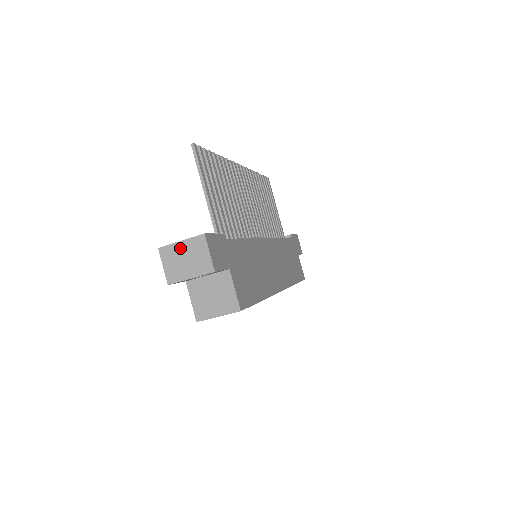
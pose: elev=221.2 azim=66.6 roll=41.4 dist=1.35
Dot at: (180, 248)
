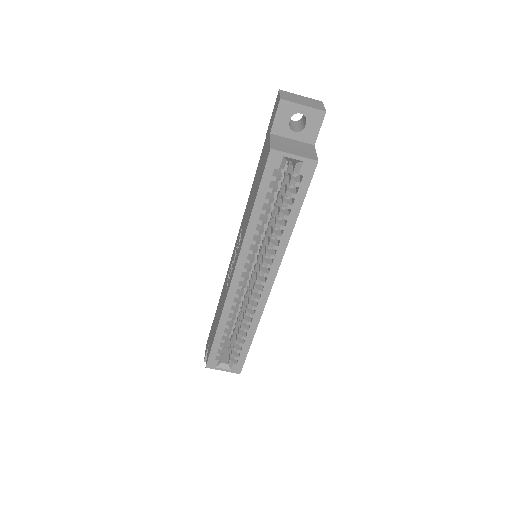
Dot at: (299, 96)
